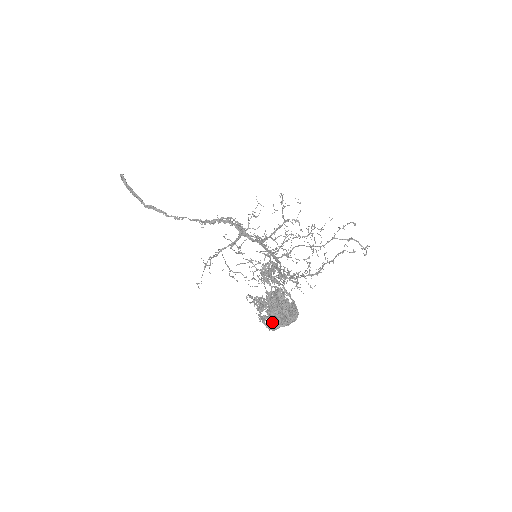
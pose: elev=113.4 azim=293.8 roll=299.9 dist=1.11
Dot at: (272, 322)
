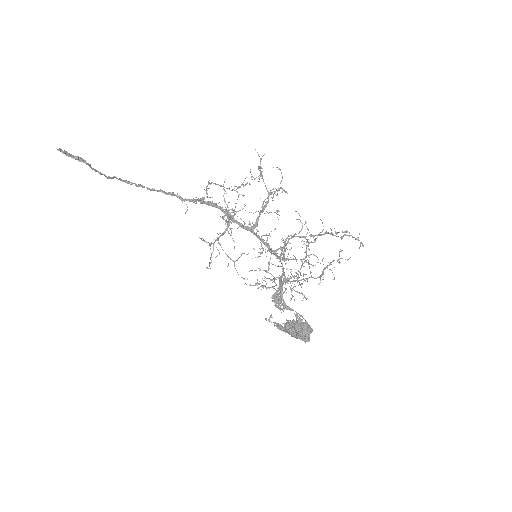
Dot at: occluded
